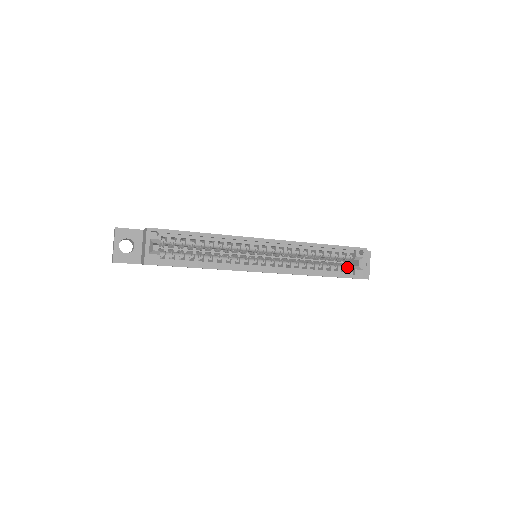
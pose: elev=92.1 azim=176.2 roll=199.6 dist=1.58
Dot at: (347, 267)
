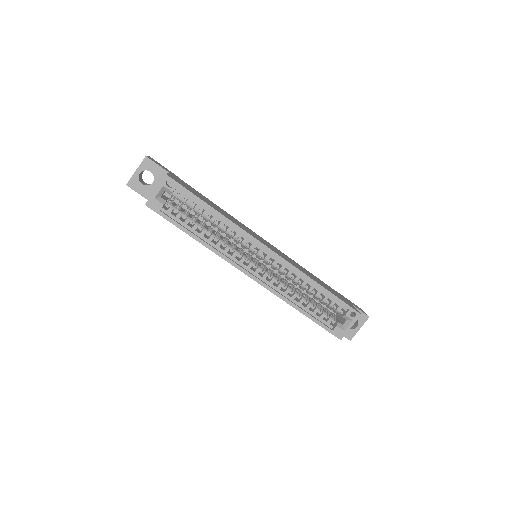
Dot at: (331, 319)
